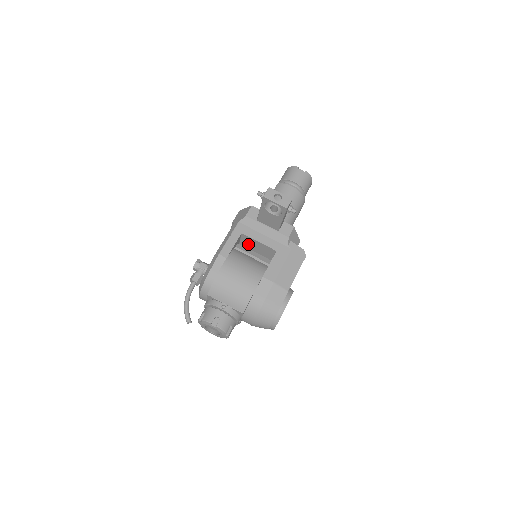
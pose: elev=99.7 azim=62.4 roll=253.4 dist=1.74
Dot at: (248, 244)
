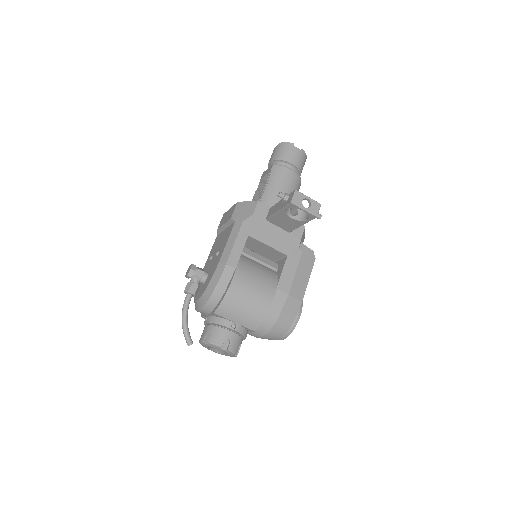
Dot at: (250, 245)
